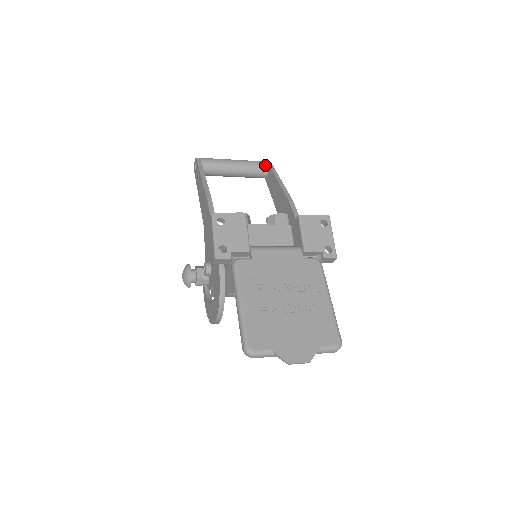
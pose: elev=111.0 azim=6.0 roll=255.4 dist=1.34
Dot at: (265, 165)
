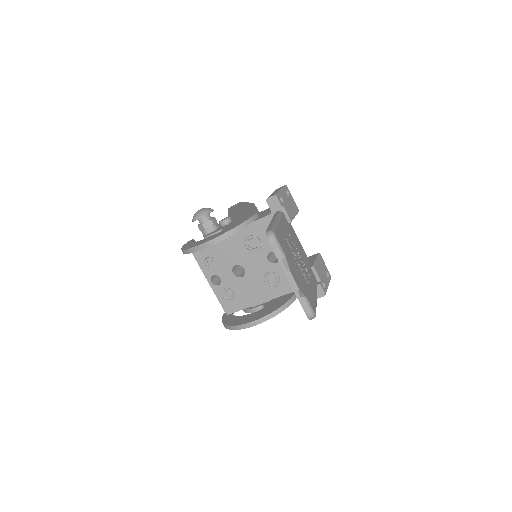
Dot at: occluded
